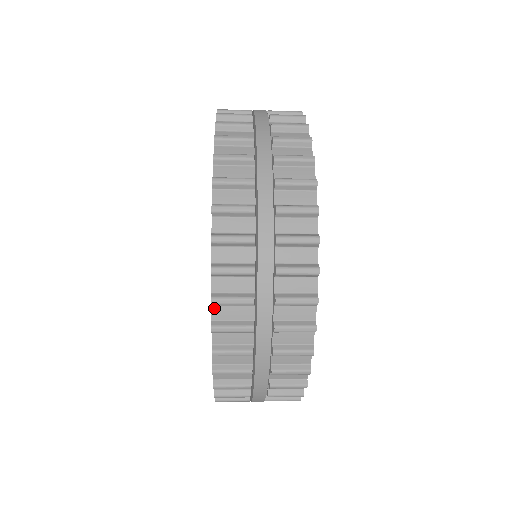
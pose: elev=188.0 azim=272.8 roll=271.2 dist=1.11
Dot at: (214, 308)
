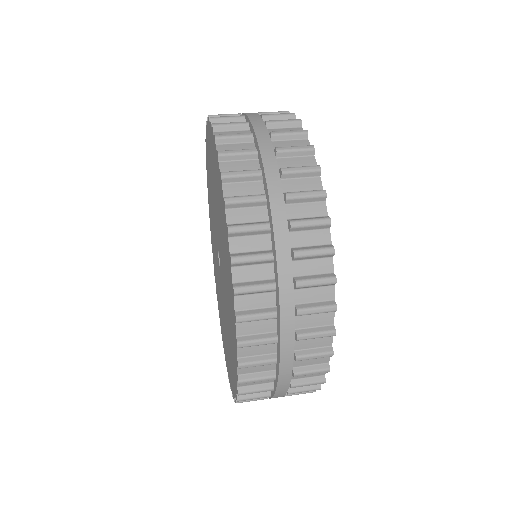
Dot at: occluded
